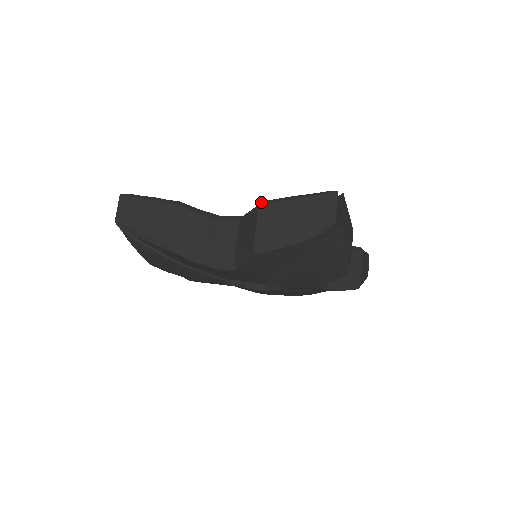
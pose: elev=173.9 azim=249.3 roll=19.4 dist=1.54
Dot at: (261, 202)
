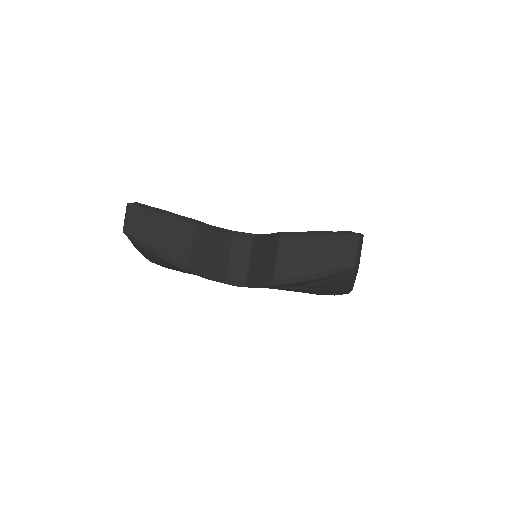
Dot at: (282, 233)
